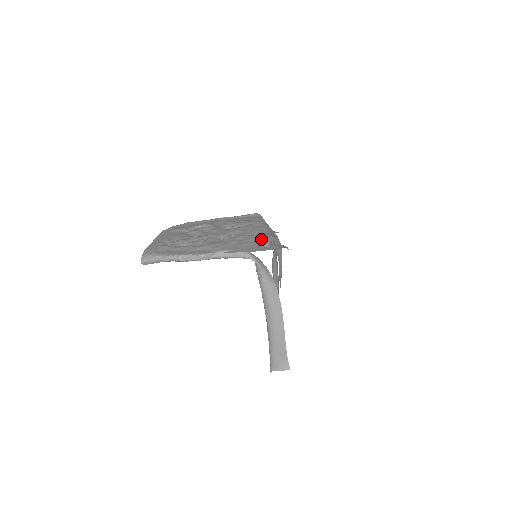
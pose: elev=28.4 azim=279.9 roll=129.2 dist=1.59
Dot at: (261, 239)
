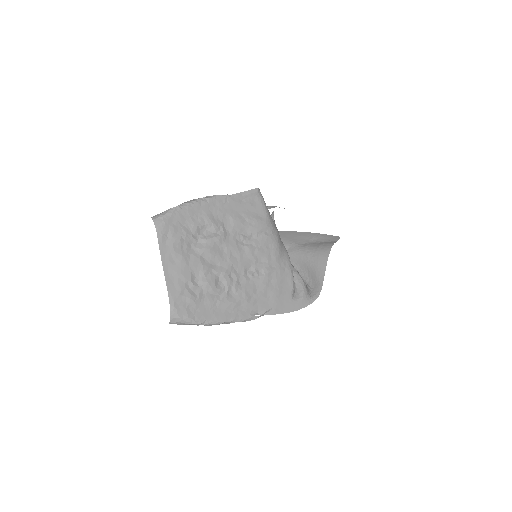
Dot at: (288, 280)
